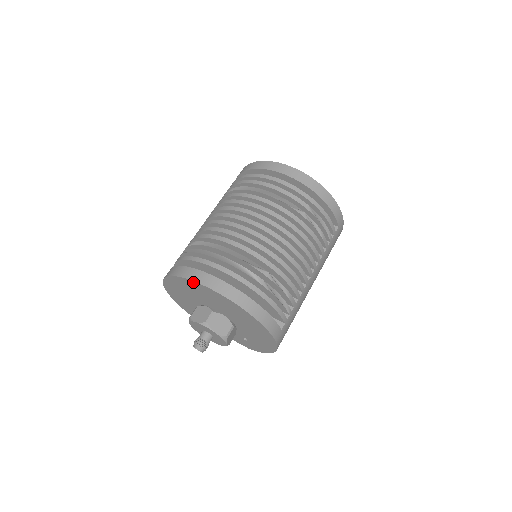
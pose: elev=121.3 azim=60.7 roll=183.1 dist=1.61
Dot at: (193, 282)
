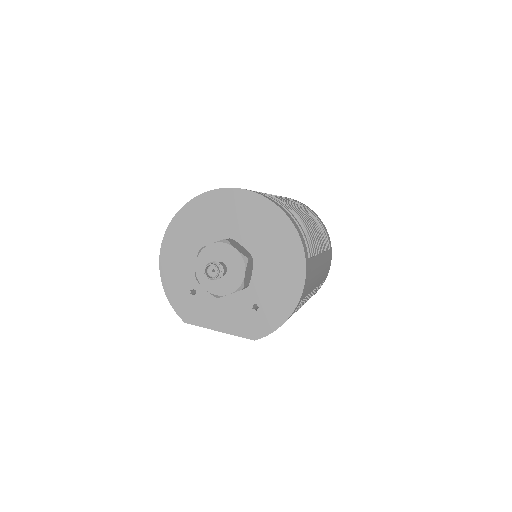
Dot at: (218, 192)
